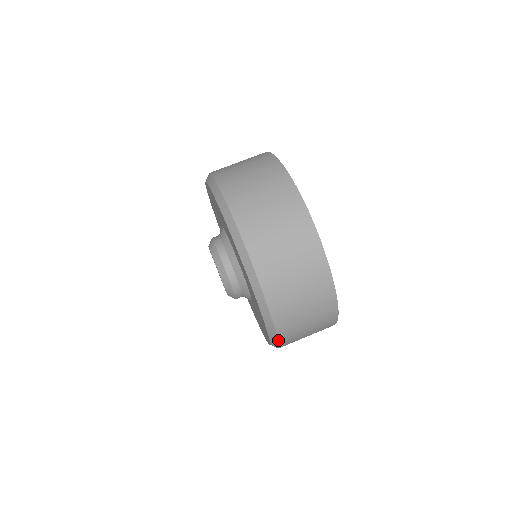
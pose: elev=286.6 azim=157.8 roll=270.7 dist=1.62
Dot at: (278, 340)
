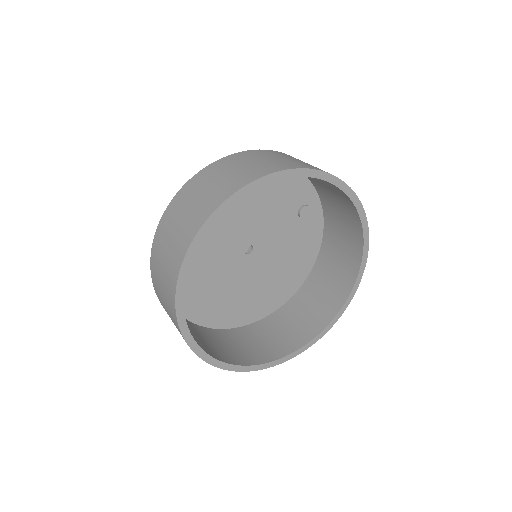
Dot at: occluded
